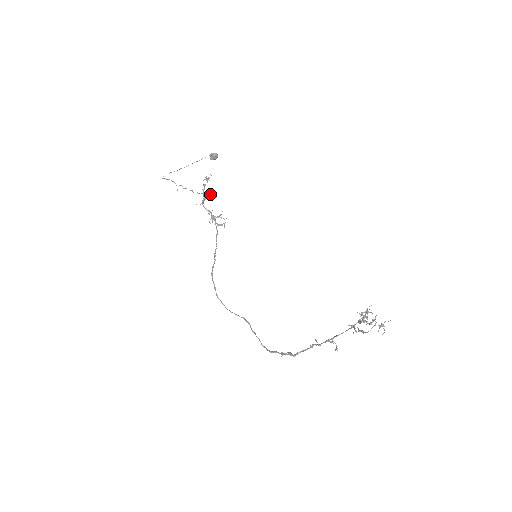
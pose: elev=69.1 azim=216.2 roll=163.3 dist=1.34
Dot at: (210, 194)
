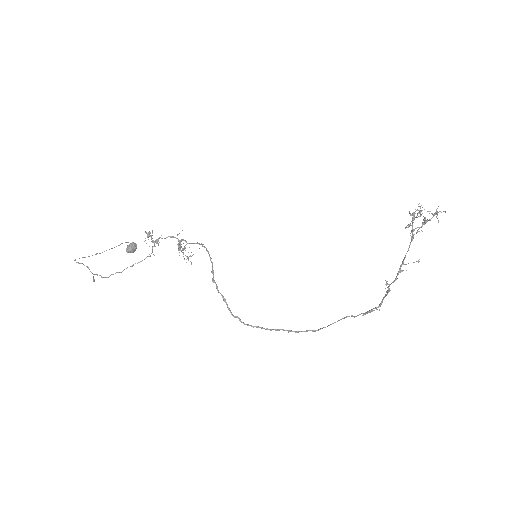
Dot at: occluded
